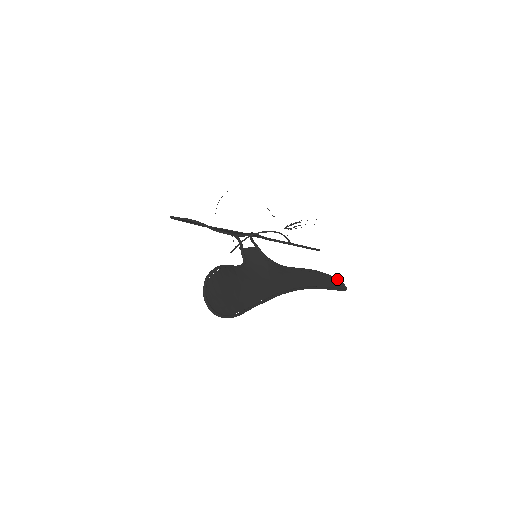
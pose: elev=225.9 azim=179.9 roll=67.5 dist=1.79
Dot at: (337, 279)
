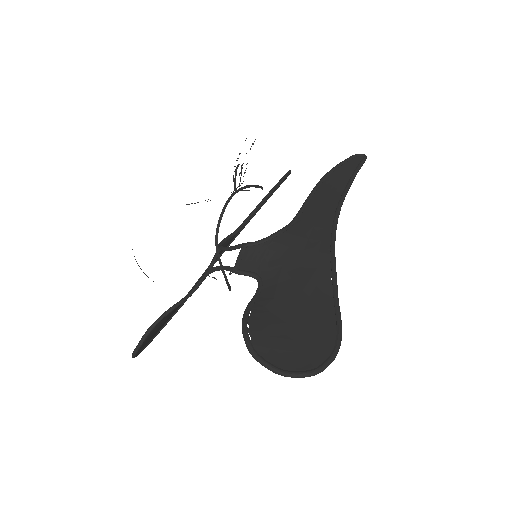
Dot at: (345, 160)
